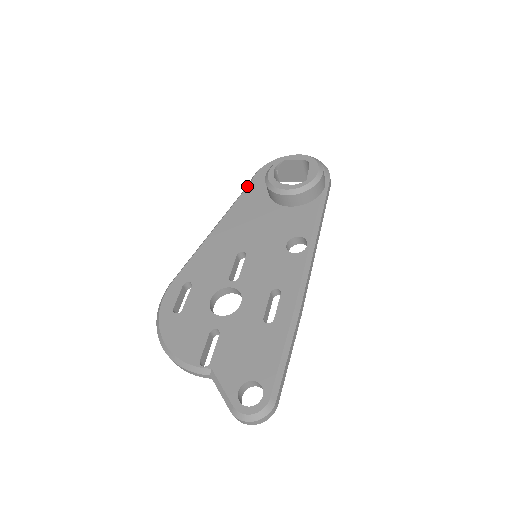
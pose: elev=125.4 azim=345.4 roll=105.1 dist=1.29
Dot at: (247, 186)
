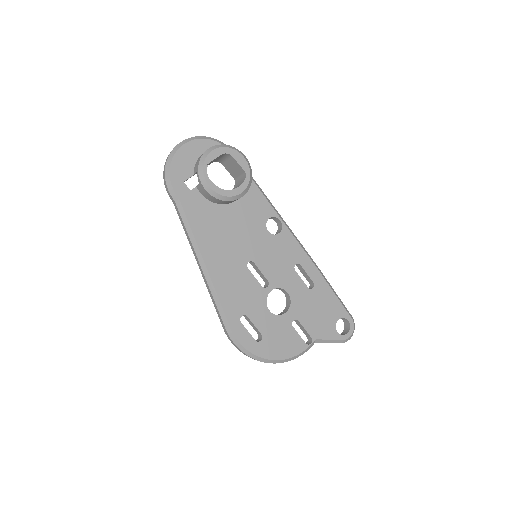
Dot at: (182, 207)
